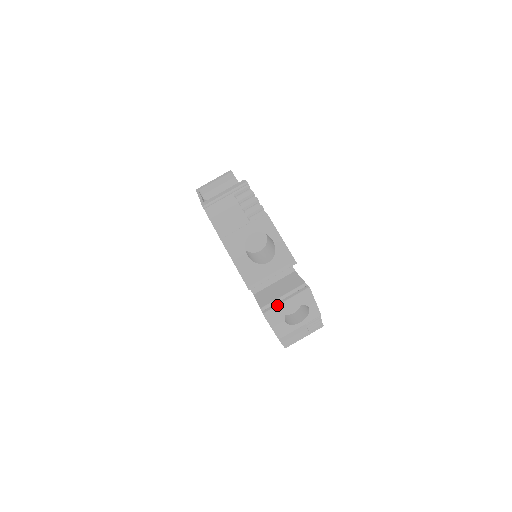
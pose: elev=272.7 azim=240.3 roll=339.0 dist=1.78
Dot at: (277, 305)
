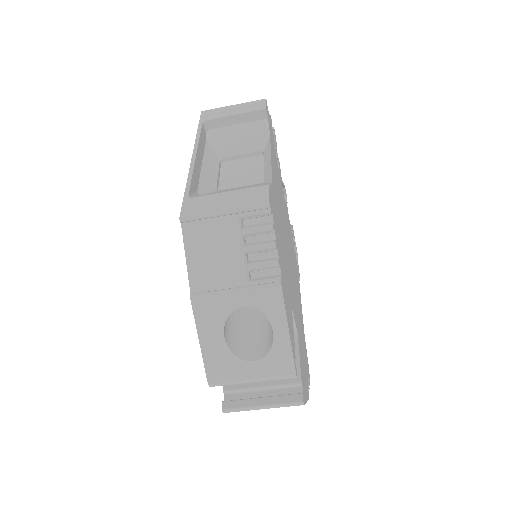
Dot at: (246, 407)
